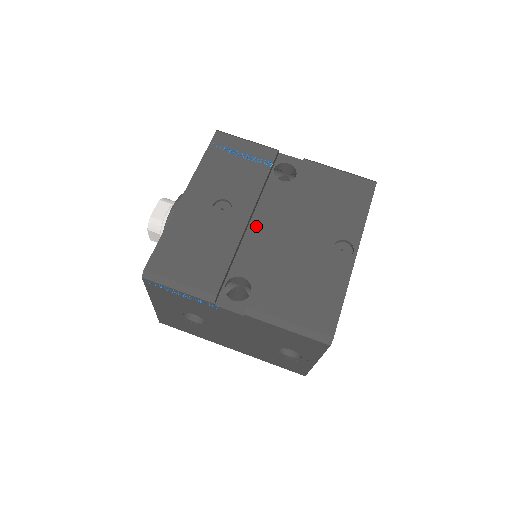
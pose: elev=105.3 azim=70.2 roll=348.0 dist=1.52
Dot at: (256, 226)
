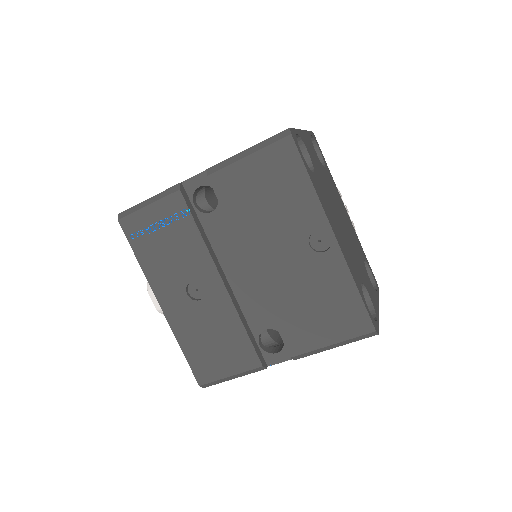
Dot at: (234, 277)
